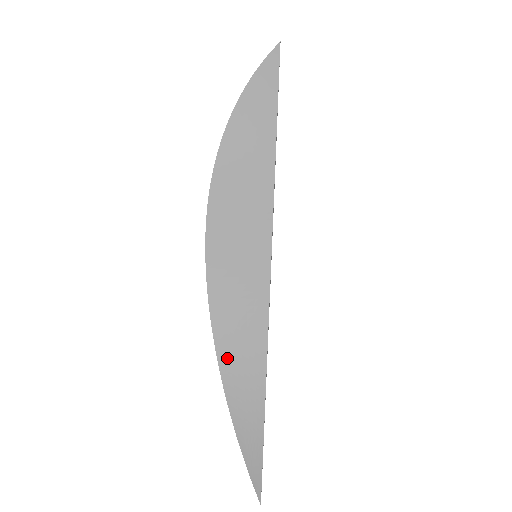
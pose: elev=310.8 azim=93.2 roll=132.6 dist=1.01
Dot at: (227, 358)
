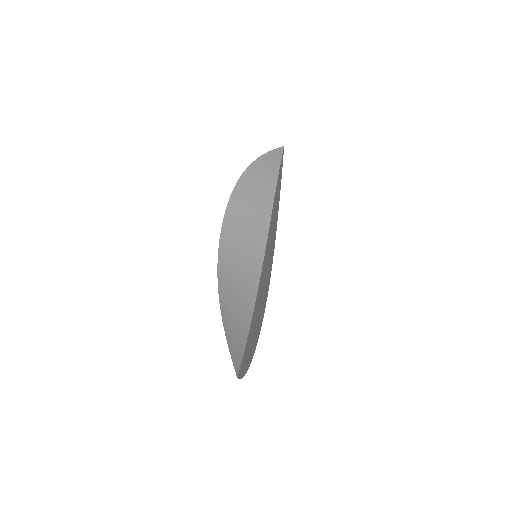
Dot at: (225, 284)
